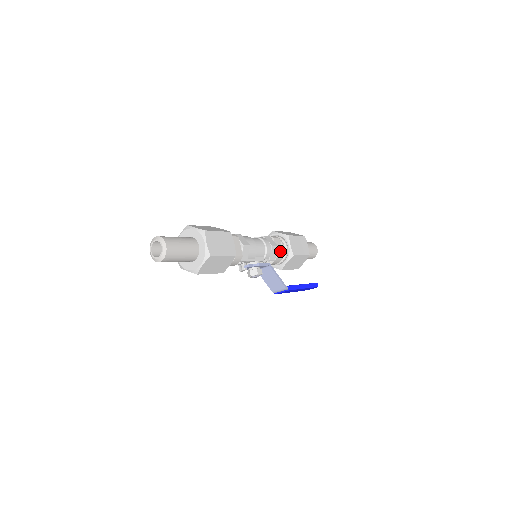
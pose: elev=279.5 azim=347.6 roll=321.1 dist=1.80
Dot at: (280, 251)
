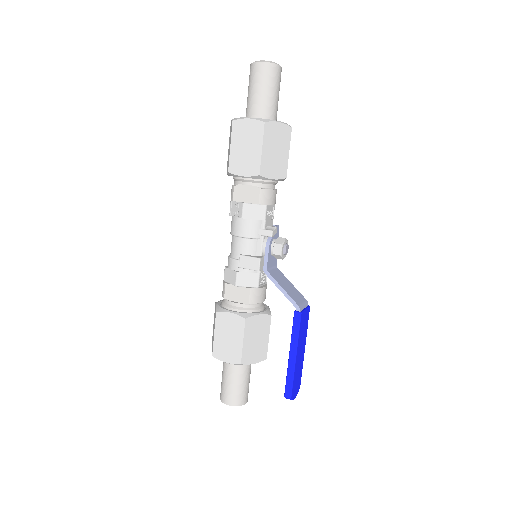
Dot at: occluded
